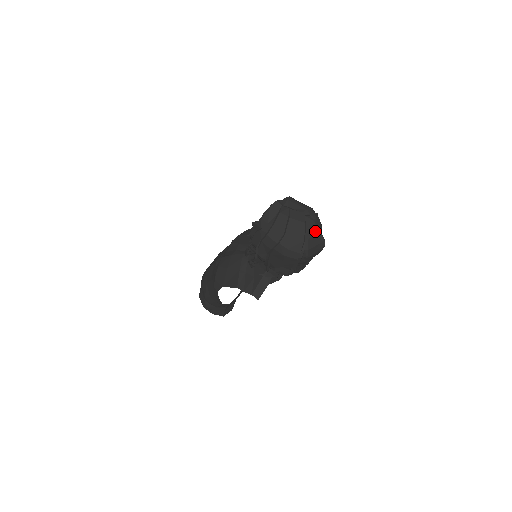
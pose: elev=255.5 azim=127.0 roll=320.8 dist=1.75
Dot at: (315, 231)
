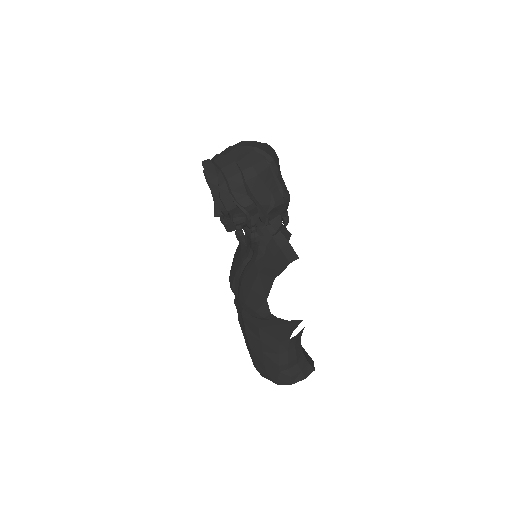
Dot at: (252, 142)
